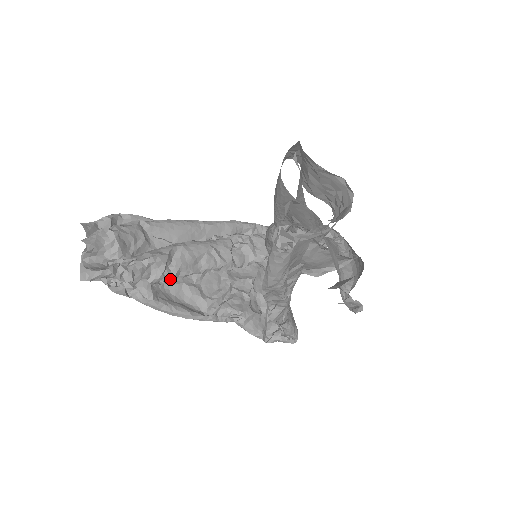
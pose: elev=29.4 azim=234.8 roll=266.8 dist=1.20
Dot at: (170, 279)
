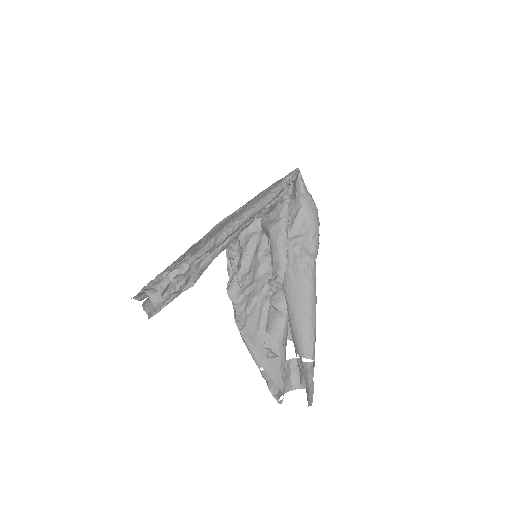
Dot at: occluded
